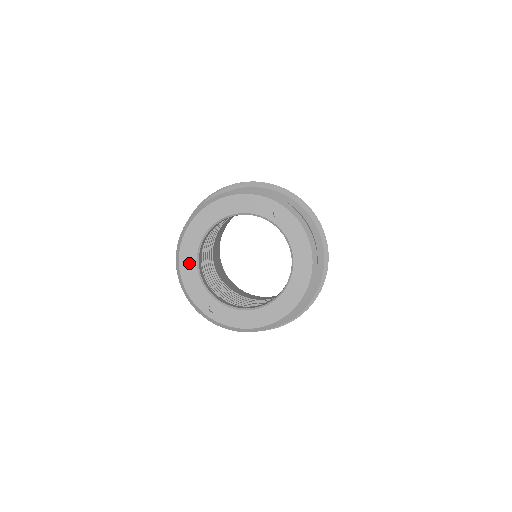
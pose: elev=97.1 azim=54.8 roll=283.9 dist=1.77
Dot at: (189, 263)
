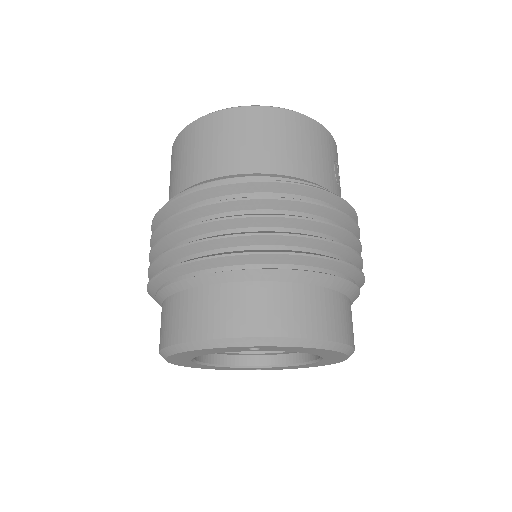
Dot at: (202, 367)
